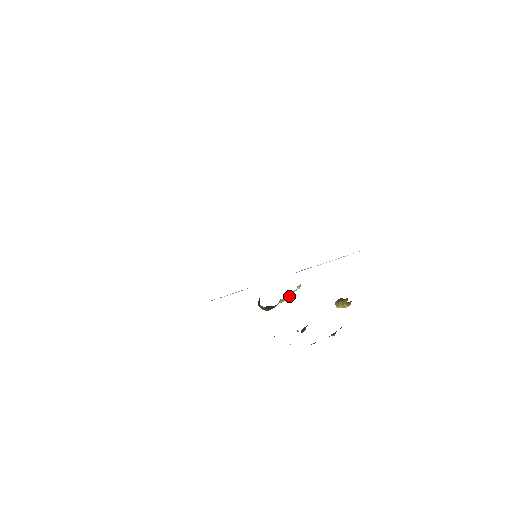
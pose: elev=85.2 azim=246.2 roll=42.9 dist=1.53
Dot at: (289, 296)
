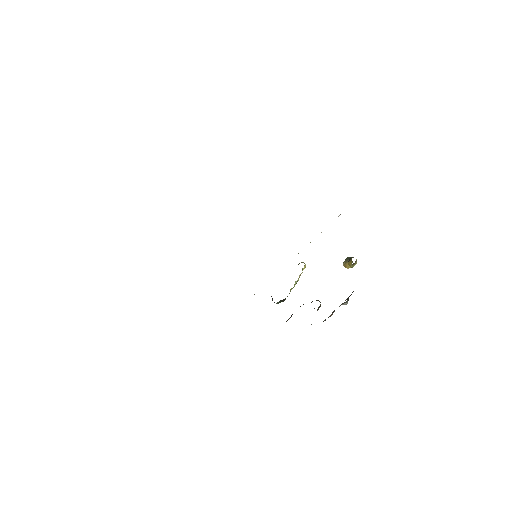
Dot at: (298, 280)
